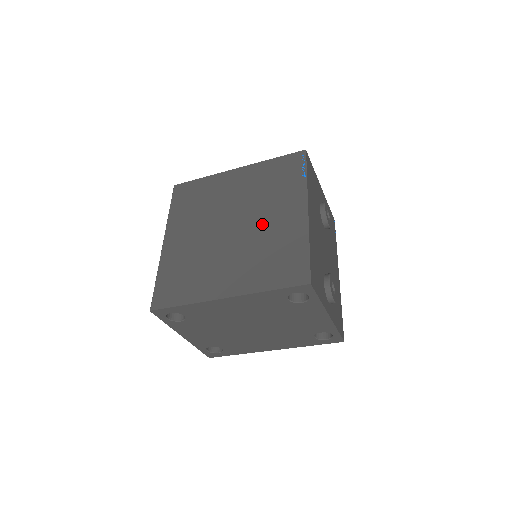
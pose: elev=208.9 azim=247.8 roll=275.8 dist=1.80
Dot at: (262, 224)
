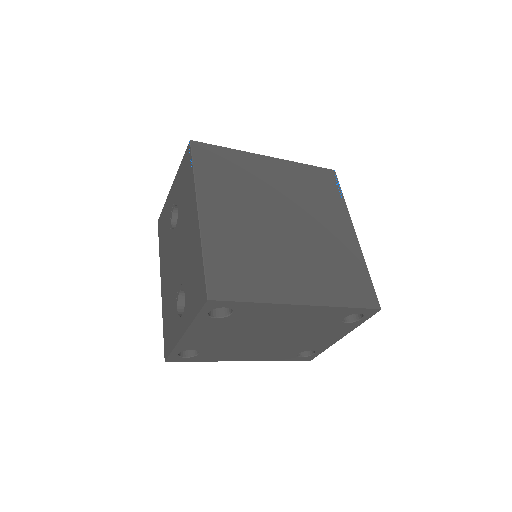
Dot at: (317, 232)
